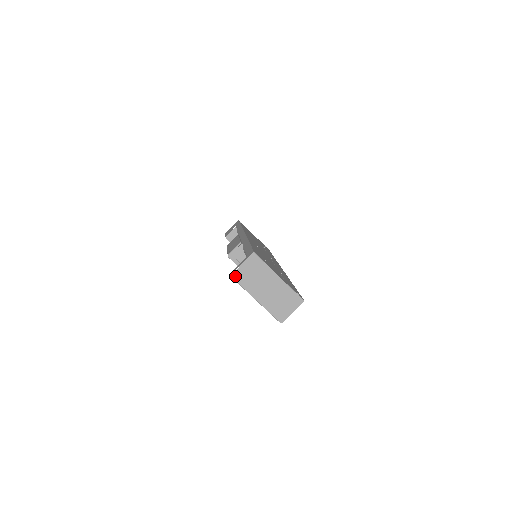
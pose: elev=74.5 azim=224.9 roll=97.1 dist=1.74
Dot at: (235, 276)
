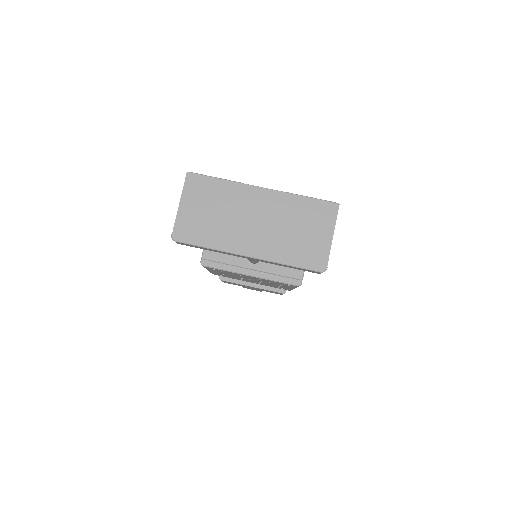
Dot at: (180, 235)
